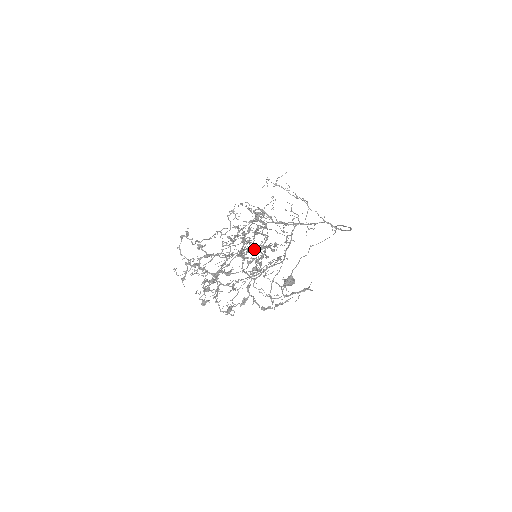
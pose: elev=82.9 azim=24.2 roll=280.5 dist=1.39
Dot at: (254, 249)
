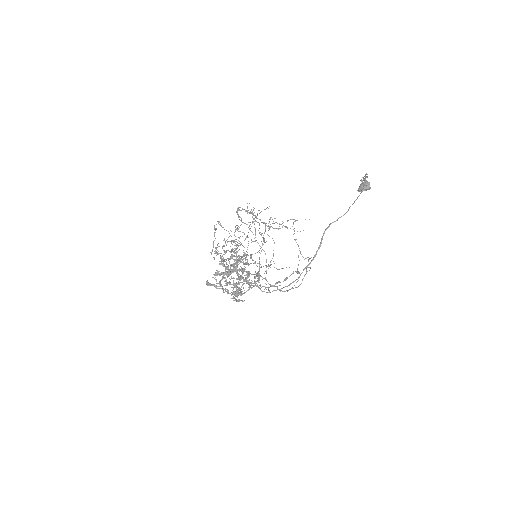
Dot at: occluded
